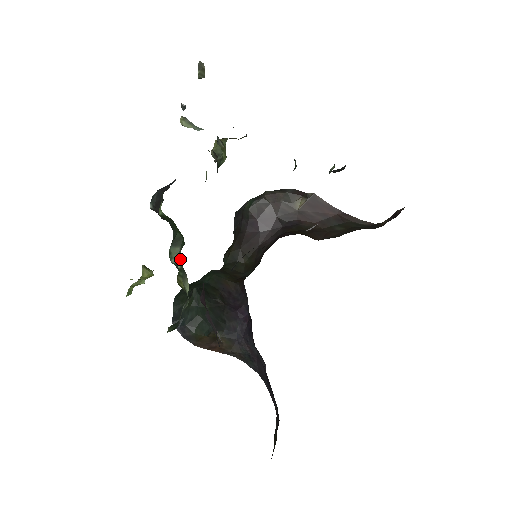
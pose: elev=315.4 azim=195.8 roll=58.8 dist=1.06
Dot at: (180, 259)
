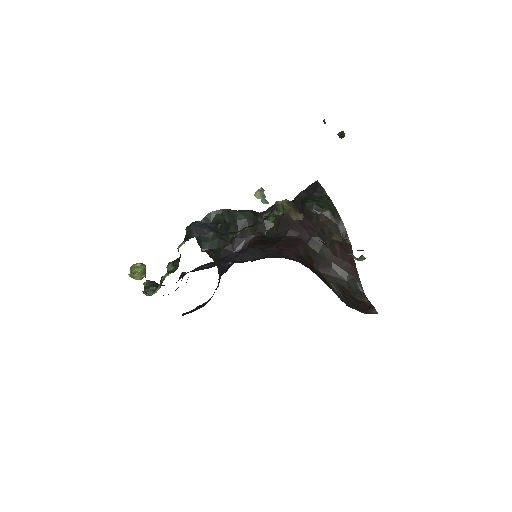
Dot at: (165, 277)
